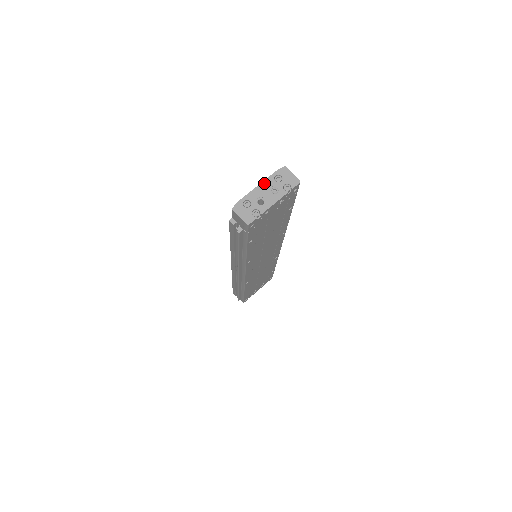
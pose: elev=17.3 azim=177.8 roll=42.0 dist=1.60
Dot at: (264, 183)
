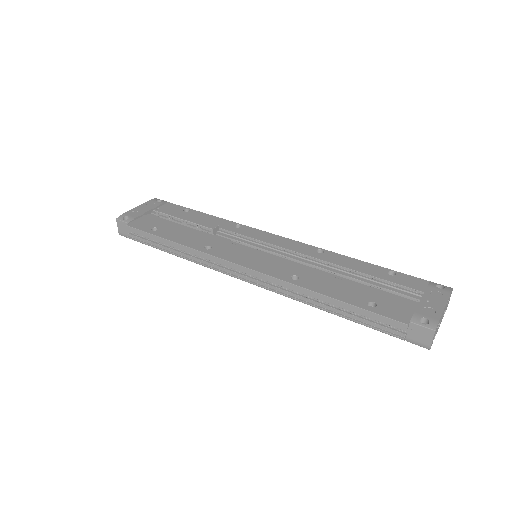
Dot at: occluded
